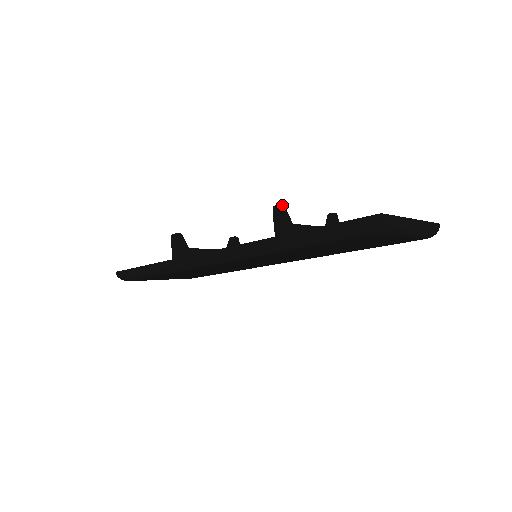
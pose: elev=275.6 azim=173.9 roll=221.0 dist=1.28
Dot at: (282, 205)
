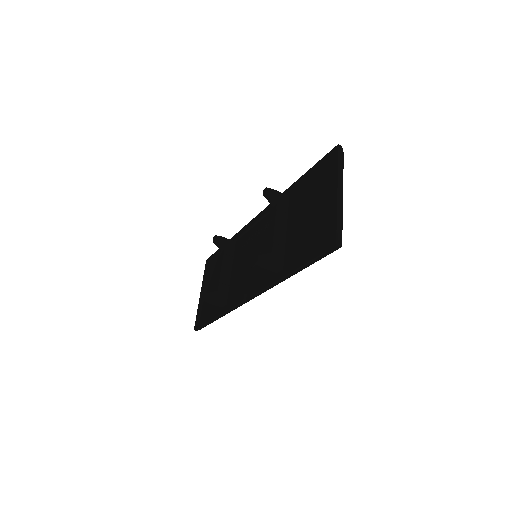
Dot at: (258, 258)
